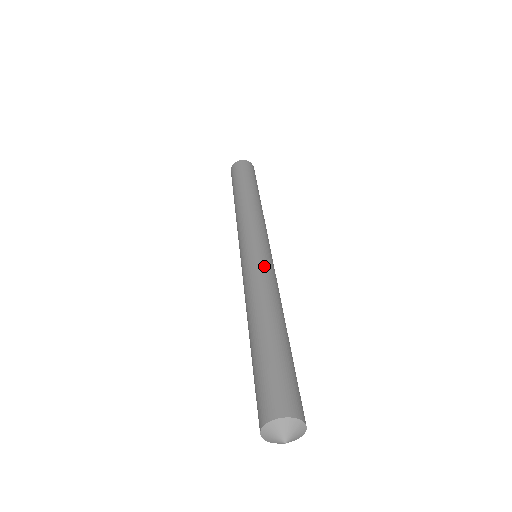
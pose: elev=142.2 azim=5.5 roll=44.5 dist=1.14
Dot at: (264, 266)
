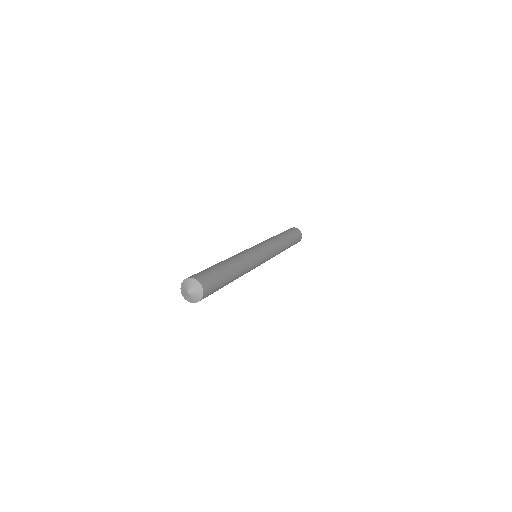
Dot at: (255, 258)
